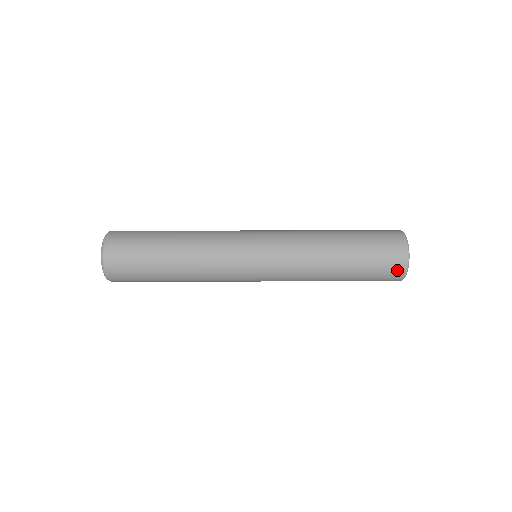
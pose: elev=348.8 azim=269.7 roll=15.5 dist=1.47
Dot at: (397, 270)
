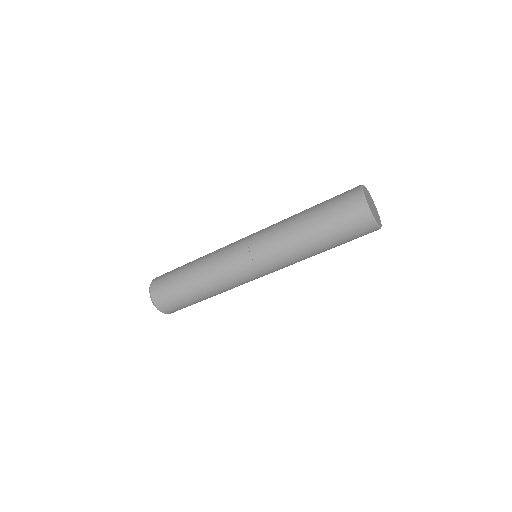
Dot at: (353, 194)
